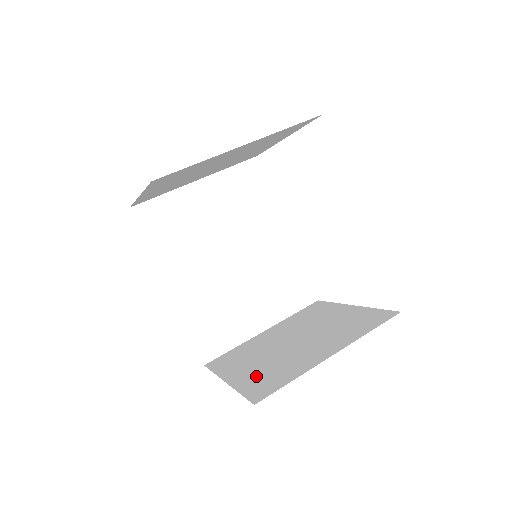
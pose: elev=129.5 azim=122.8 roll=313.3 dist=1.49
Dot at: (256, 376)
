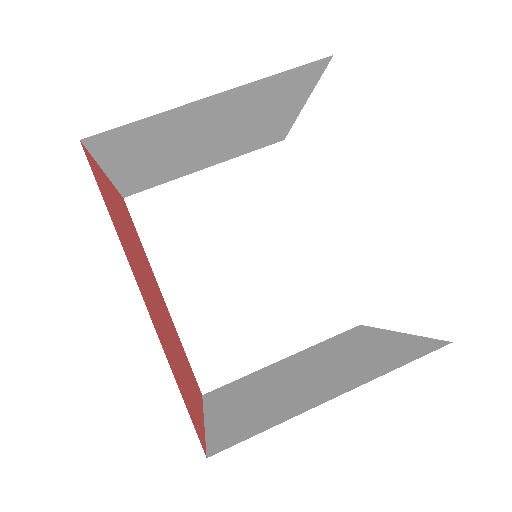
Dot at: (237, 416)
